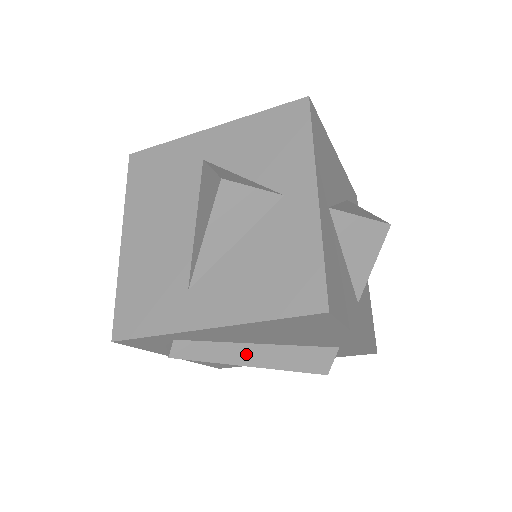
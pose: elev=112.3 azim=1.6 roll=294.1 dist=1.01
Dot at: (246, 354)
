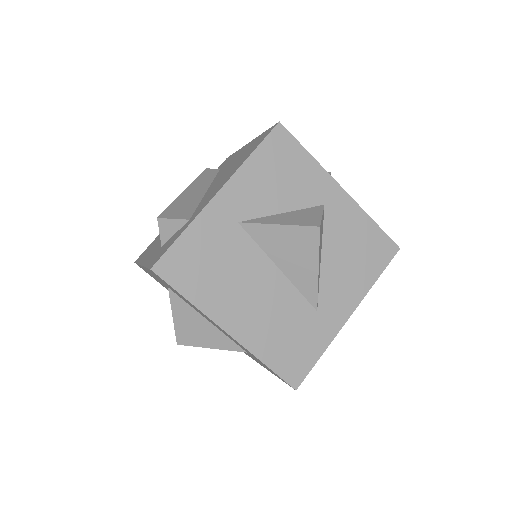
Dot at: occluded
